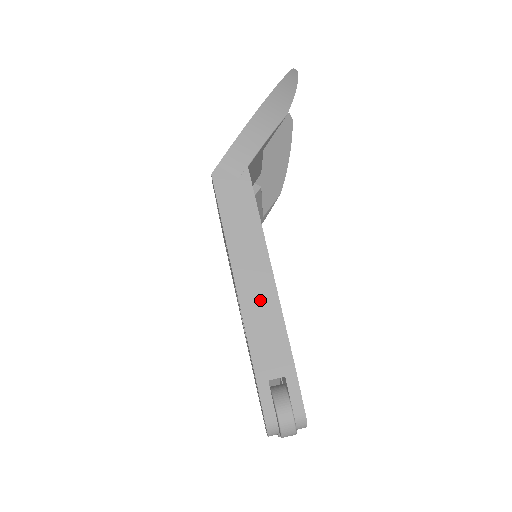
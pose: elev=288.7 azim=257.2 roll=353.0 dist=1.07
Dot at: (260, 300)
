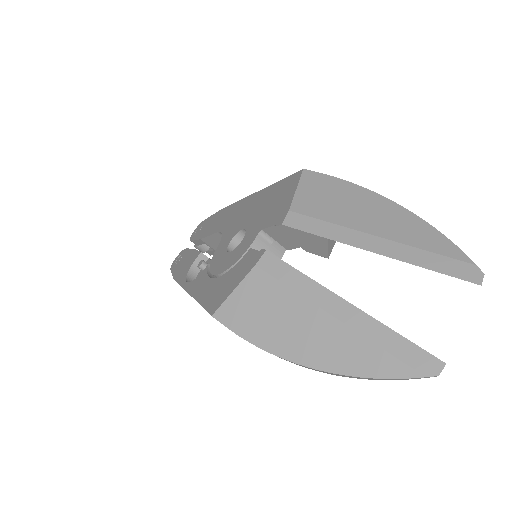
Dot at: occluded
